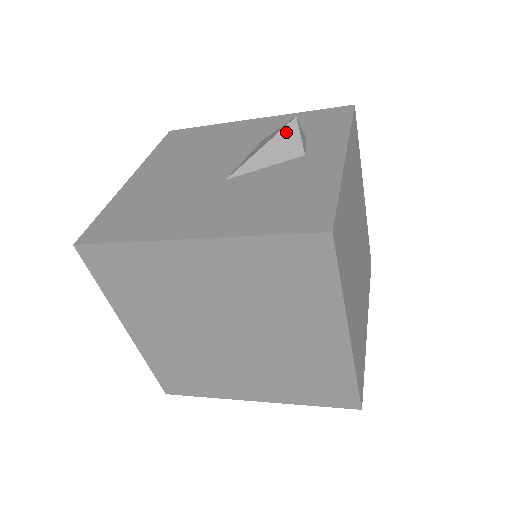
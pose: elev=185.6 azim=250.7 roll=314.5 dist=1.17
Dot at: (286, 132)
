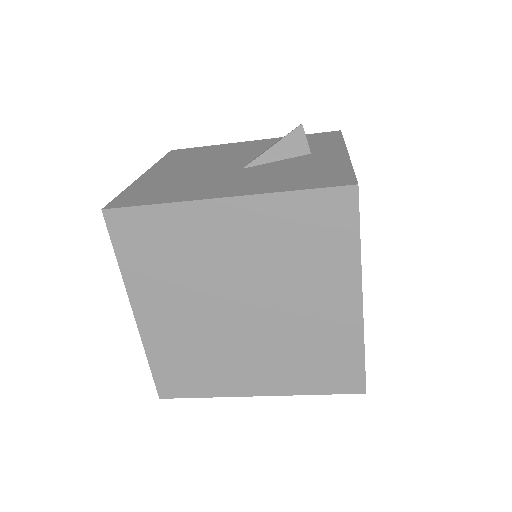
Dot at: (294, 134)
